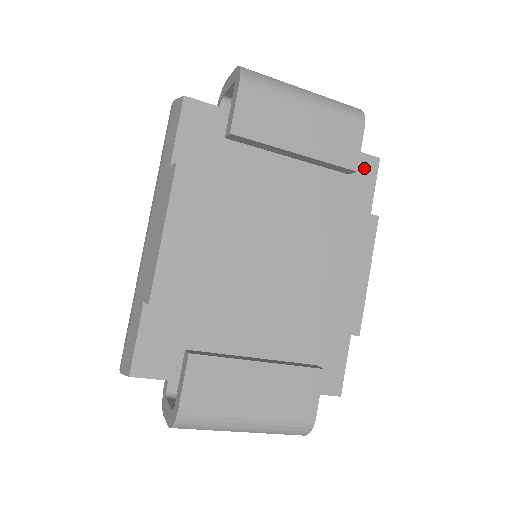
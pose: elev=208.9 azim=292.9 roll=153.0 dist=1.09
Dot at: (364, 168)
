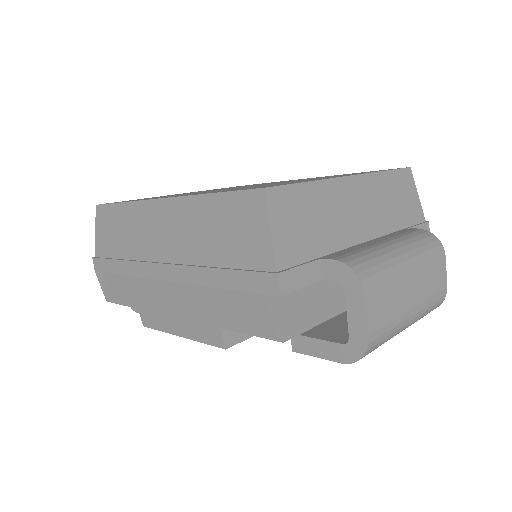
Dot at: occluded
